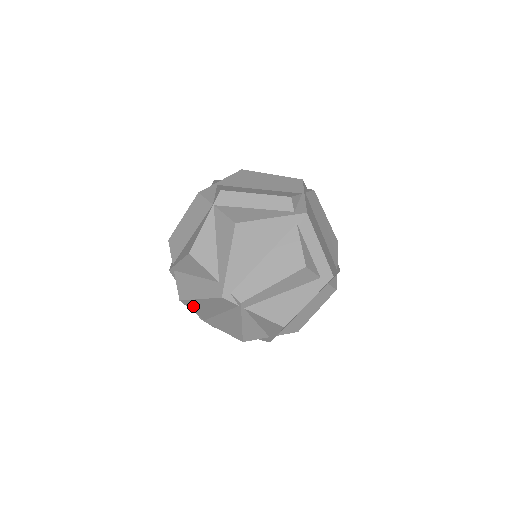
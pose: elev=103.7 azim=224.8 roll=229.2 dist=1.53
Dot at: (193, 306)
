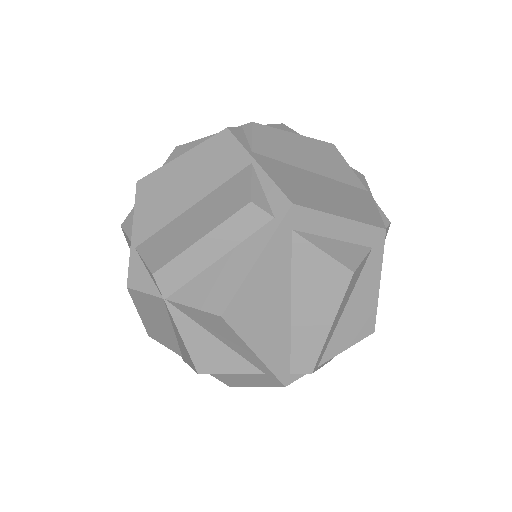
Dot at: occluded
